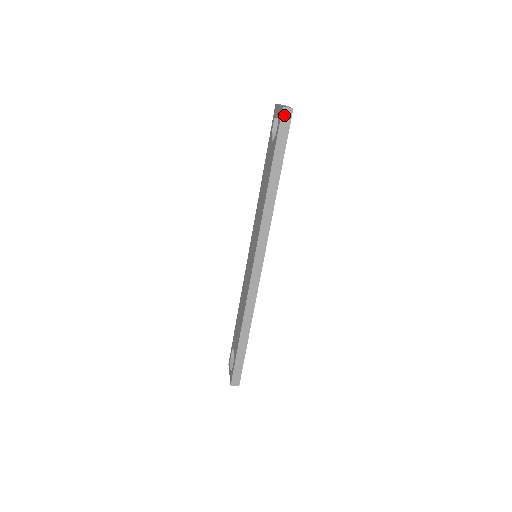
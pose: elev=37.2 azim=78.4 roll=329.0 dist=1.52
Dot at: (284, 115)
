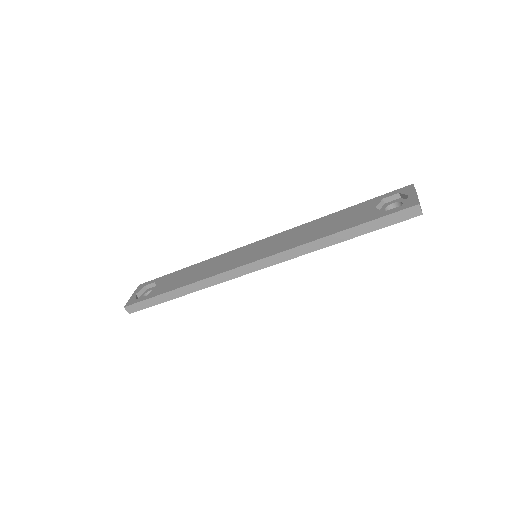
Dot at: (411, 210)
